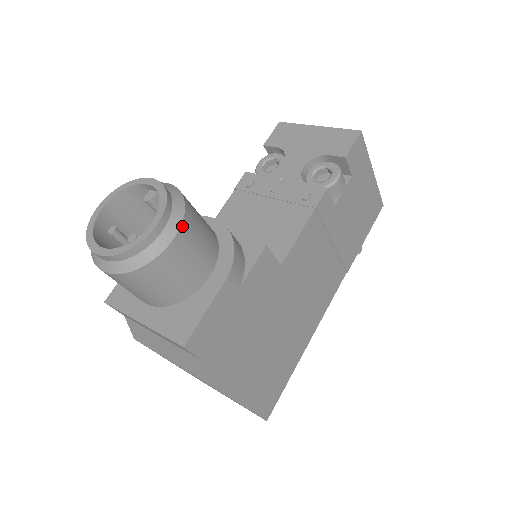
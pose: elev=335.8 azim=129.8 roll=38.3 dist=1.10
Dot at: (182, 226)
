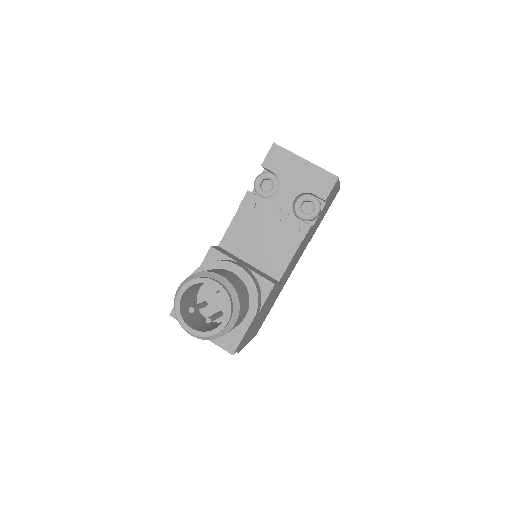
Dot at: (239, 314)
